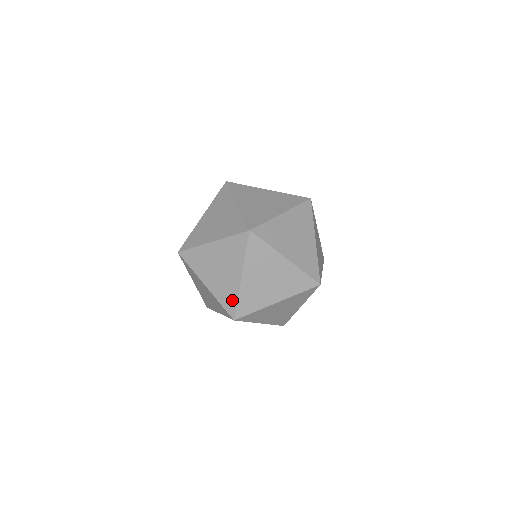
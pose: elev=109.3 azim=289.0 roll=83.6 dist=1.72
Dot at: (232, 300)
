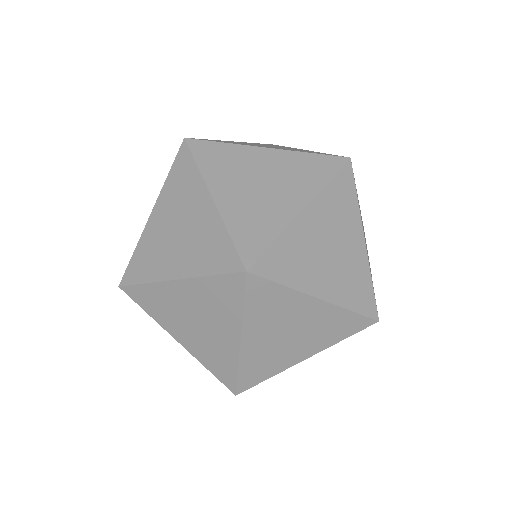
Dot at: occluded
